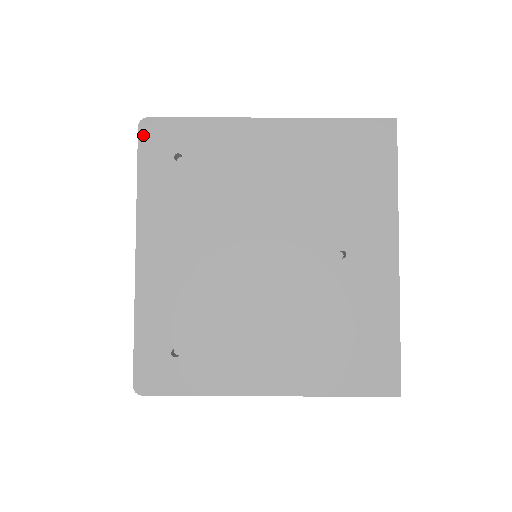
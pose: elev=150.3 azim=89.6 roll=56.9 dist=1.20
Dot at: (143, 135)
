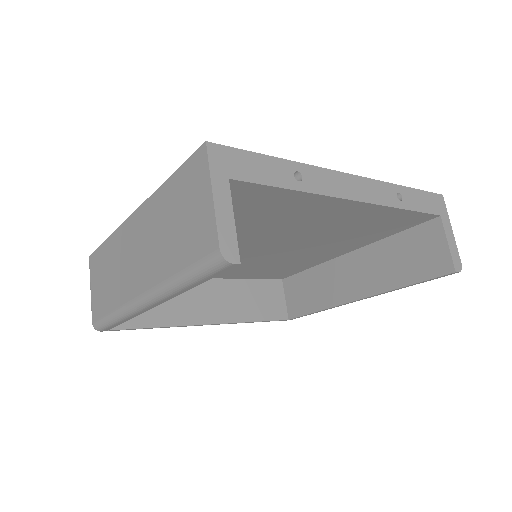
Dot at: occluded
